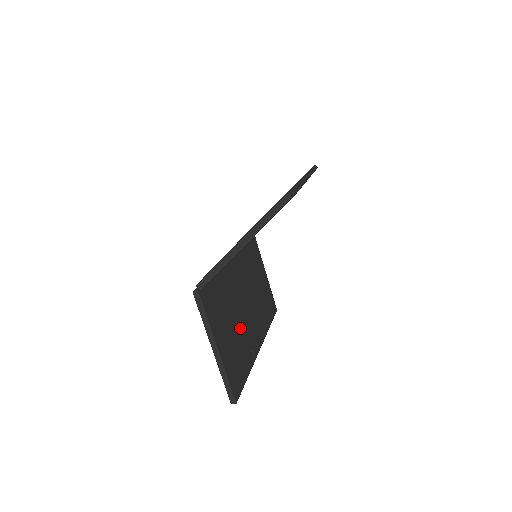
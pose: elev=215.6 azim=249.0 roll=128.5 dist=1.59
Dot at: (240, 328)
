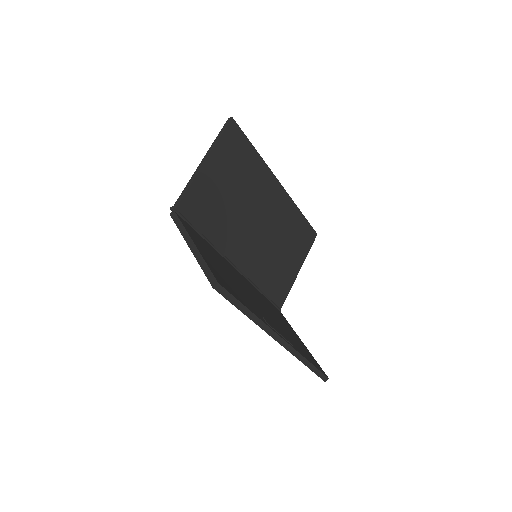
Dot at: (240, 288)
